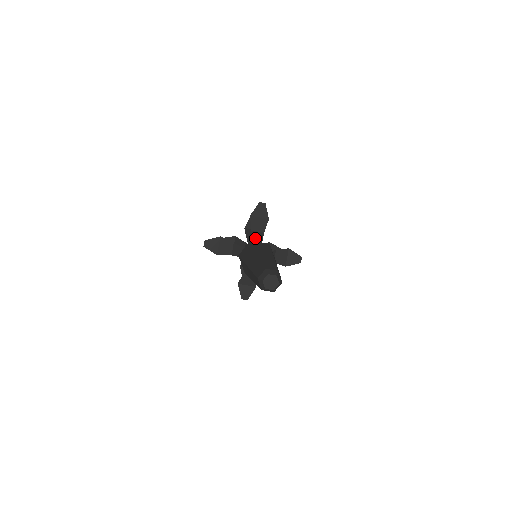
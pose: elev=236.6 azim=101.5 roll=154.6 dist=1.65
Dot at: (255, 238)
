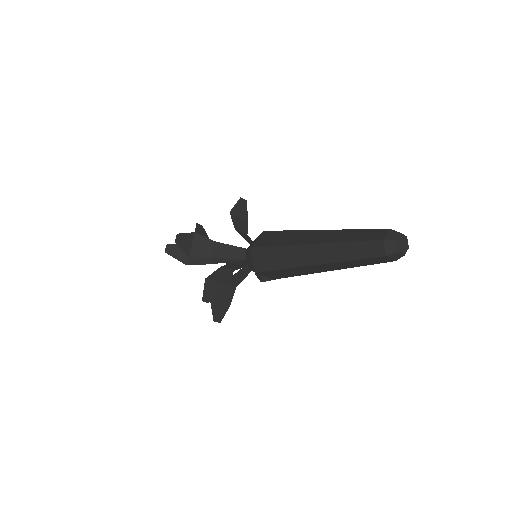
Dot at: (245, 237)
